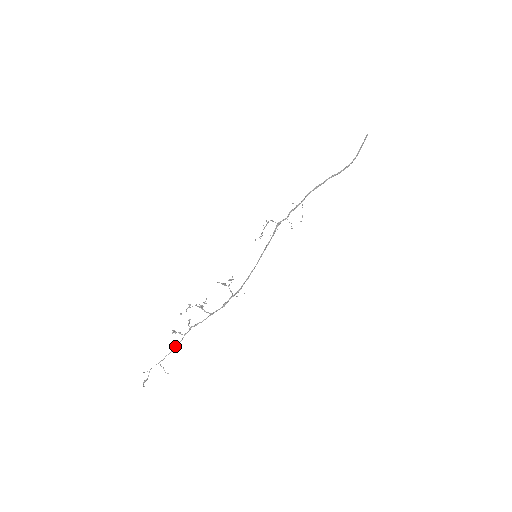
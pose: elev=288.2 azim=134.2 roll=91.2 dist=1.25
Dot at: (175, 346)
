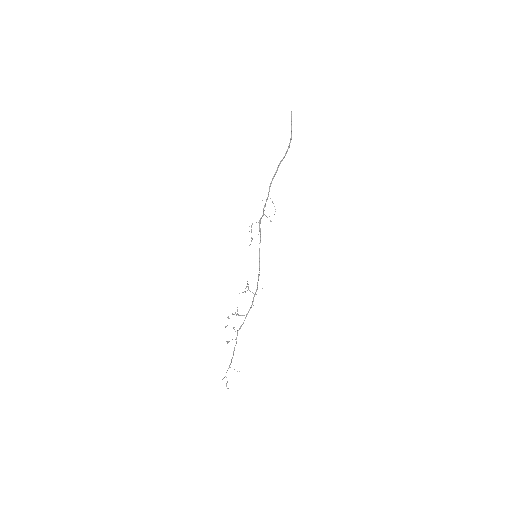
Dot at: (234, 350)
